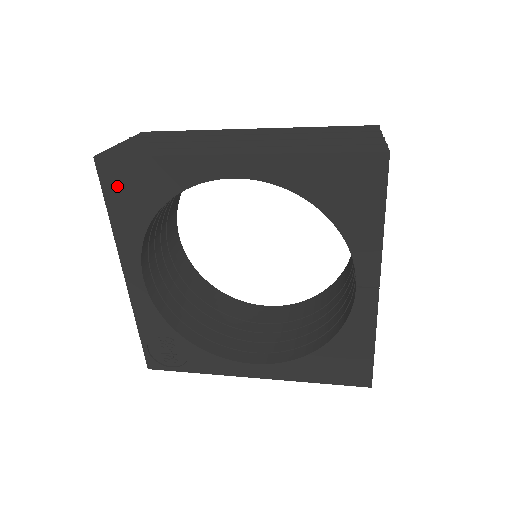
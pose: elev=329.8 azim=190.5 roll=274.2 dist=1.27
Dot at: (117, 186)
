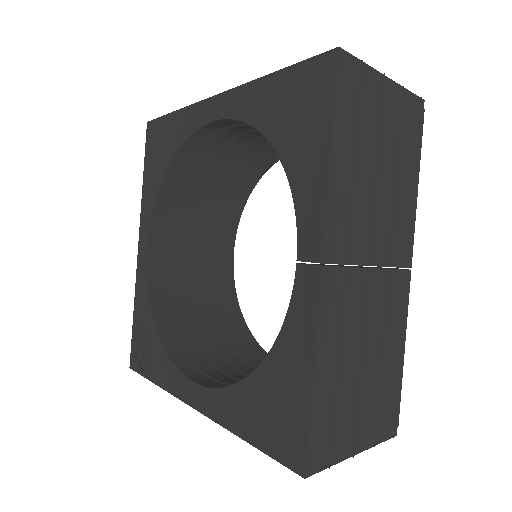
Dot at: (152, 147)
